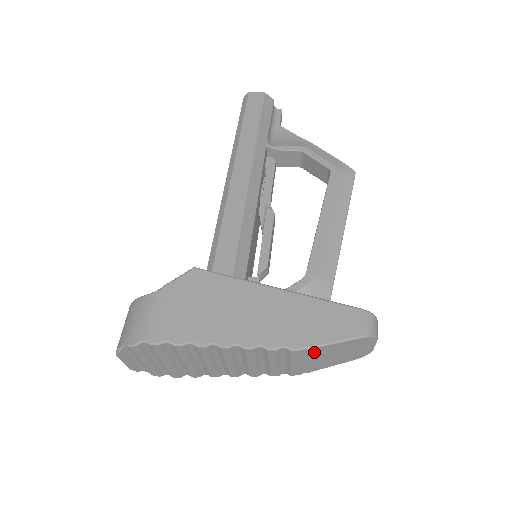
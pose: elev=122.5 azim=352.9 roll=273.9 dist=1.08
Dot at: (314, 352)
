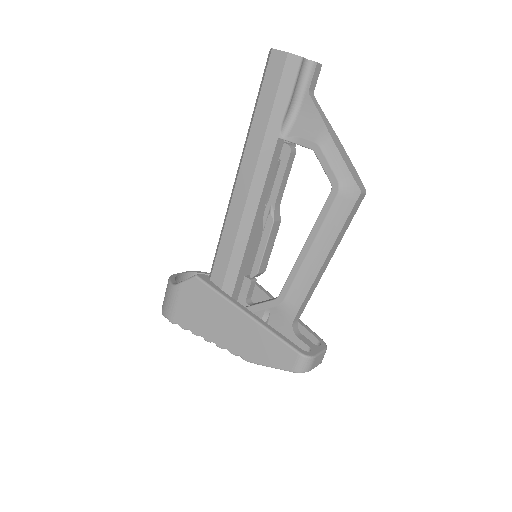
Dot at: occluded
